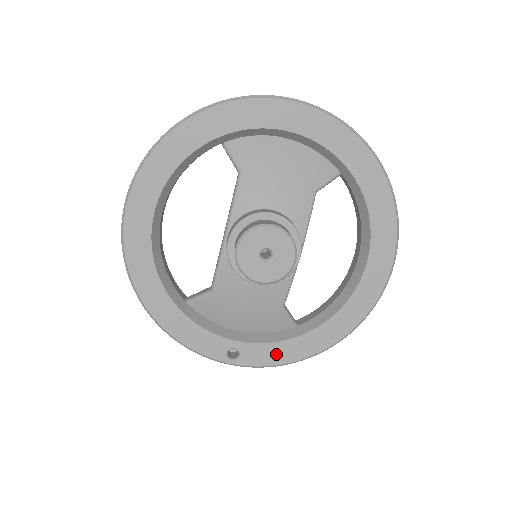
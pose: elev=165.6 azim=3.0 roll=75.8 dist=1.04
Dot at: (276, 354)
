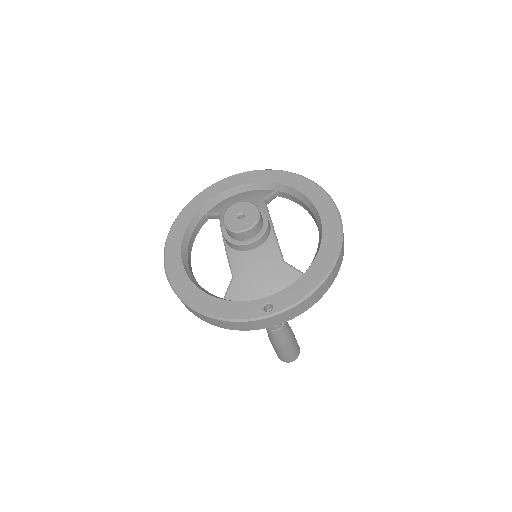
Dot at: (298, 291)
